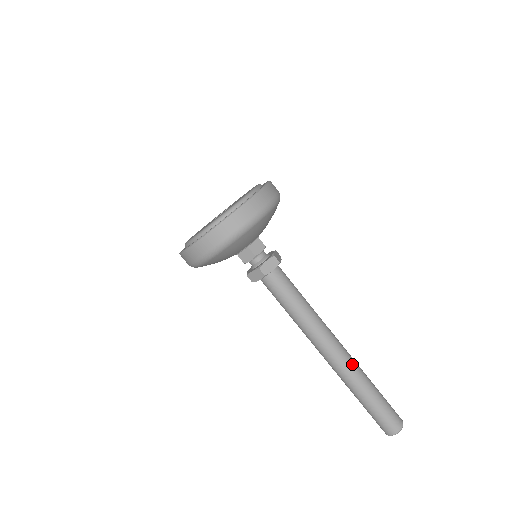
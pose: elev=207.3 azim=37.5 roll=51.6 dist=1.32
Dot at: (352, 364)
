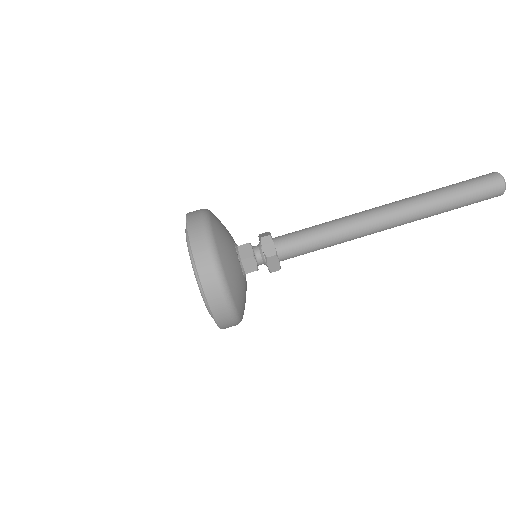
Dot at: (407, 202)
